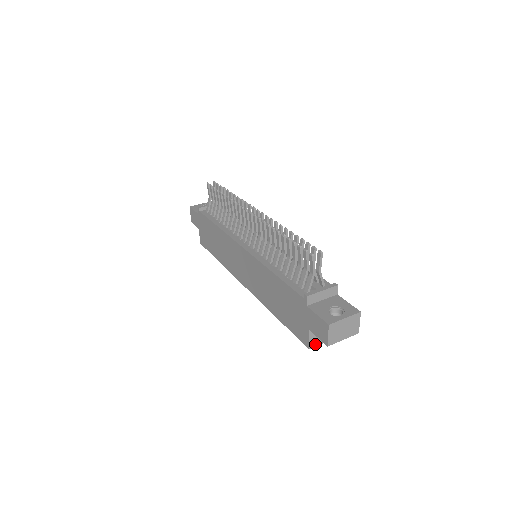
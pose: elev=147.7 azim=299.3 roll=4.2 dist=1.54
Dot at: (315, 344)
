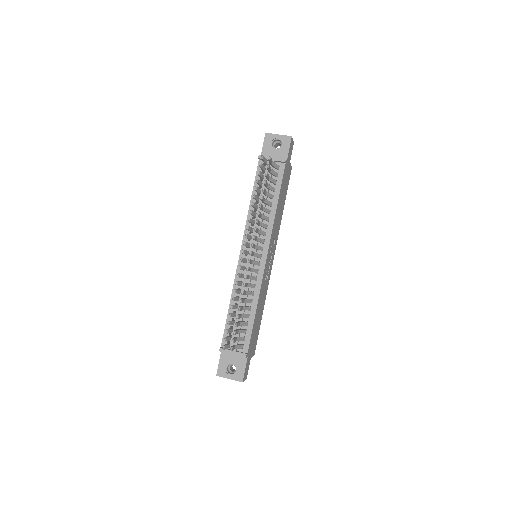
Dot at: occluded
